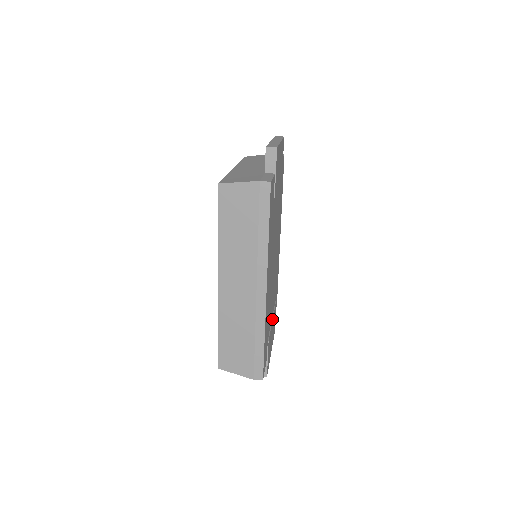
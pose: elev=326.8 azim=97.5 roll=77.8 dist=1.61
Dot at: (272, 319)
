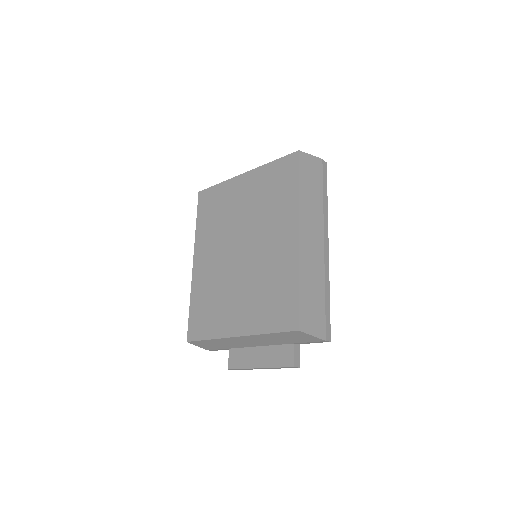
Dot at: occluded
